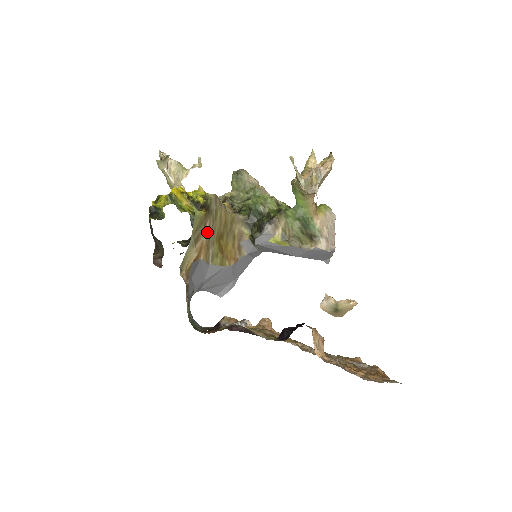
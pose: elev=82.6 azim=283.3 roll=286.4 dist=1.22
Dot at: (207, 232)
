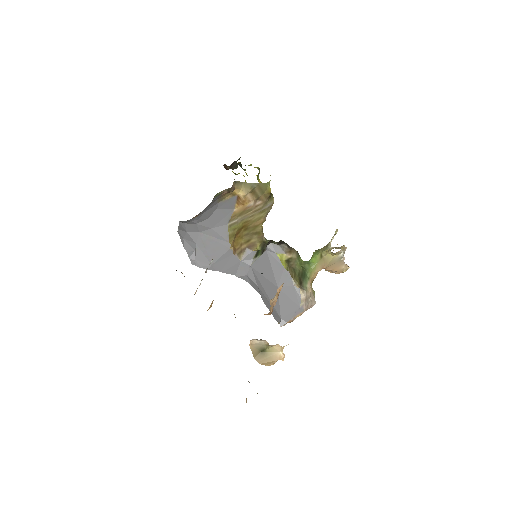
Dot at: (254, 205)
